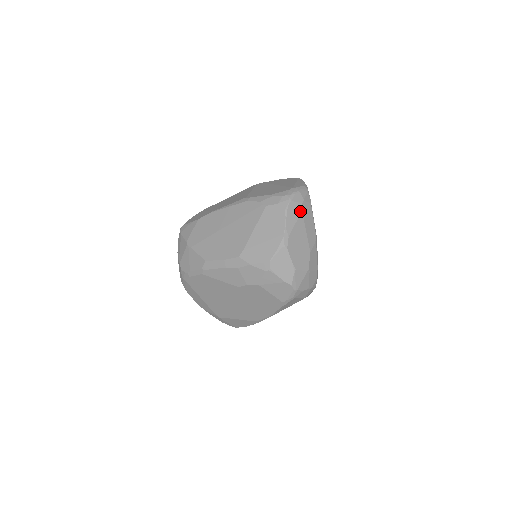
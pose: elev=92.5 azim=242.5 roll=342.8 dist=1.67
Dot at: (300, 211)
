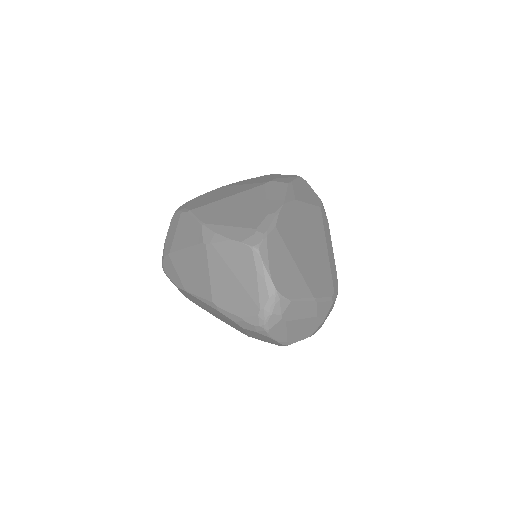
Dot at: (284, 323)
